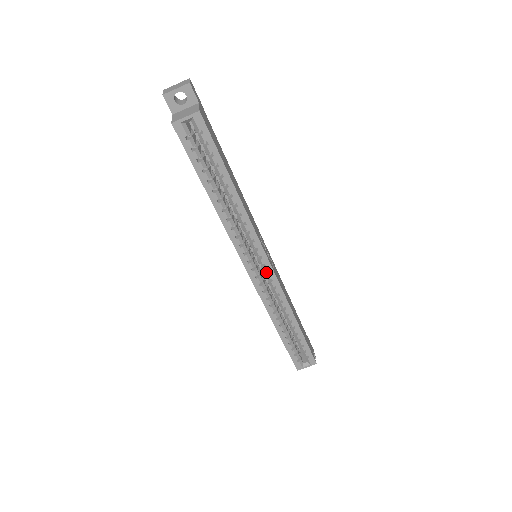
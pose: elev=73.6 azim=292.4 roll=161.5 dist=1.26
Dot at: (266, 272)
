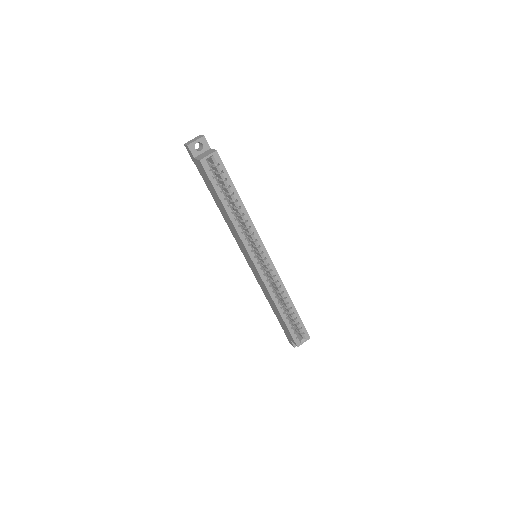
Dot at: (267, 265)
